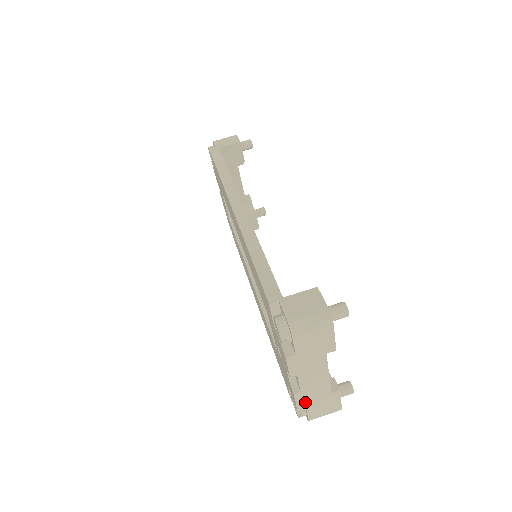
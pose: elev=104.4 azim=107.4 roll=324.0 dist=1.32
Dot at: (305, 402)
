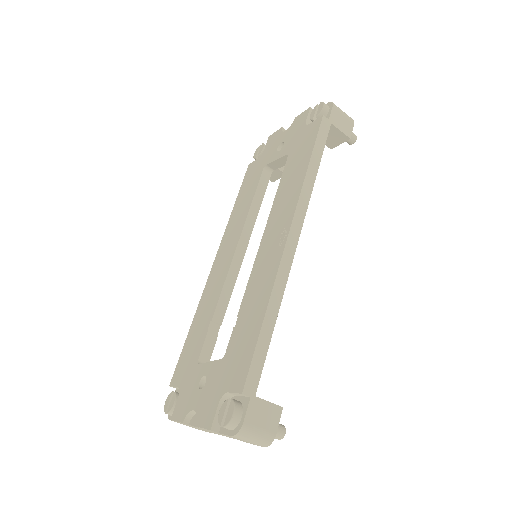
Dot at: occluded
